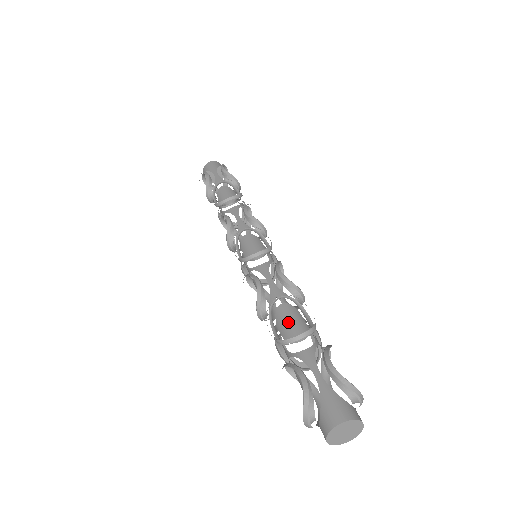
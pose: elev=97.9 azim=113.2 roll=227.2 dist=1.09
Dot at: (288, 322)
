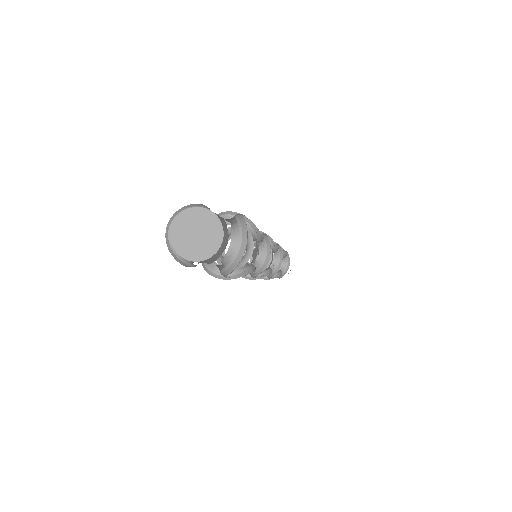
Dot at: occluded
